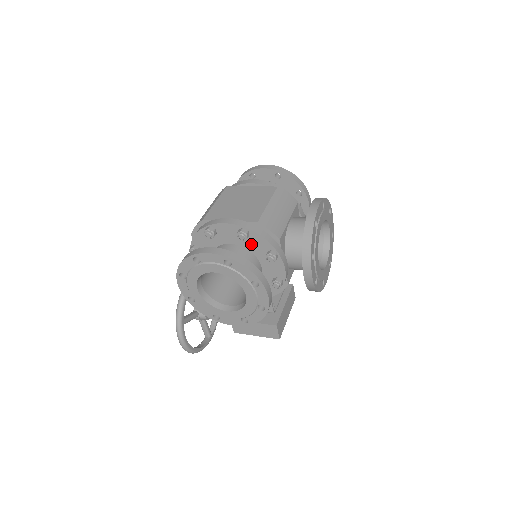
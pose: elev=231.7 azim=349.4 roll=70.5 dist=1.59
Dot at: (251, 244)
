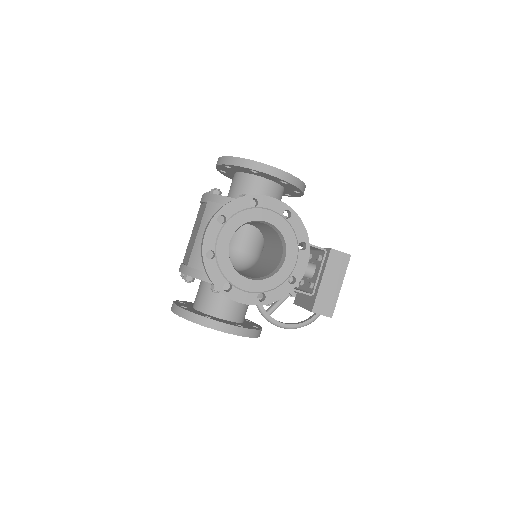
Dot at: occluded
